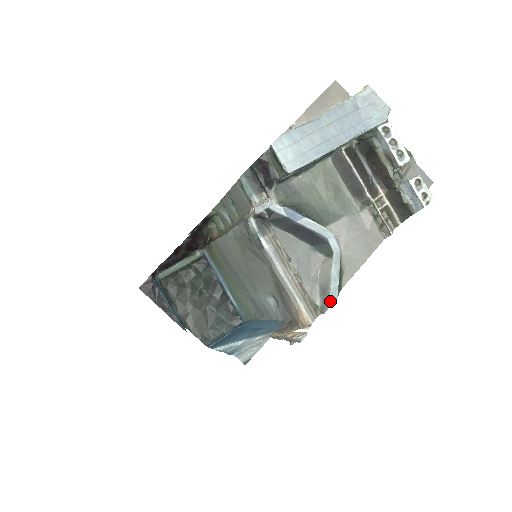
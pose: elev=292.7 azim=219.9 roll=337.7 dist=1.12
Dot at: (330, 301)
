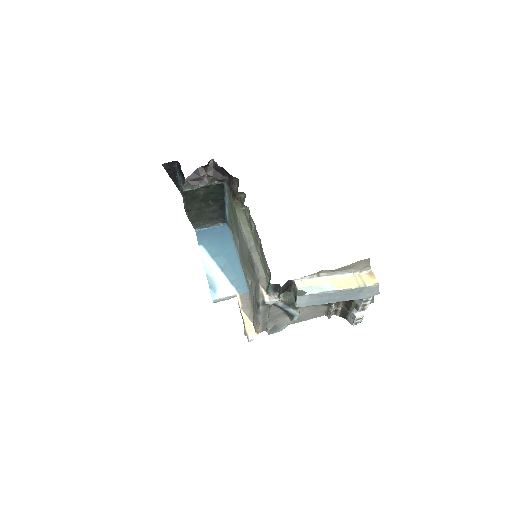
Dot at: (275, 332)
